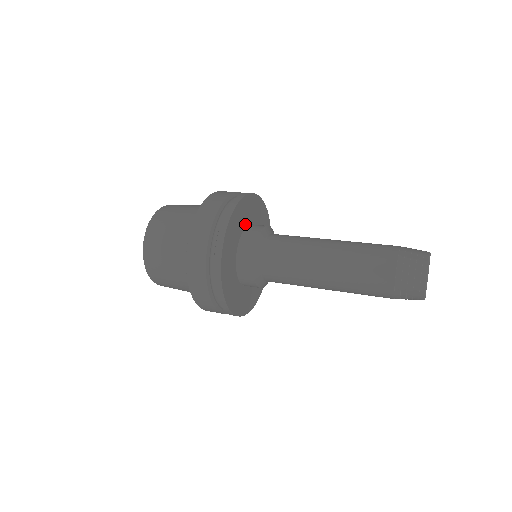
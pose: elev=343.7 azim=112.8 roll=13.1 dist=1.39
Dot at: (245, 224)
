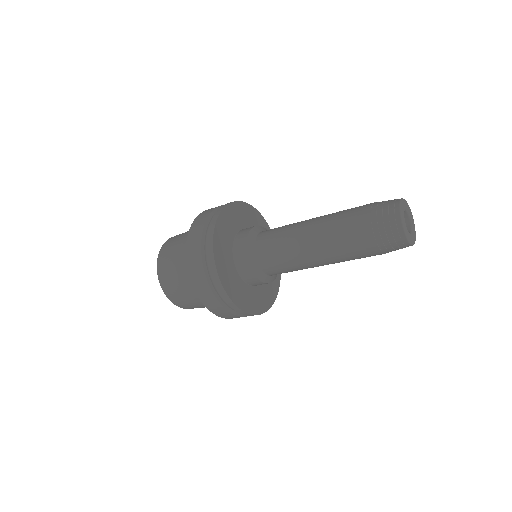
Dot at: occluded
